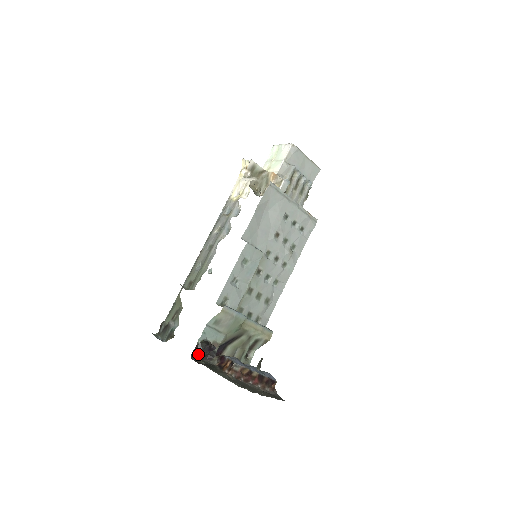
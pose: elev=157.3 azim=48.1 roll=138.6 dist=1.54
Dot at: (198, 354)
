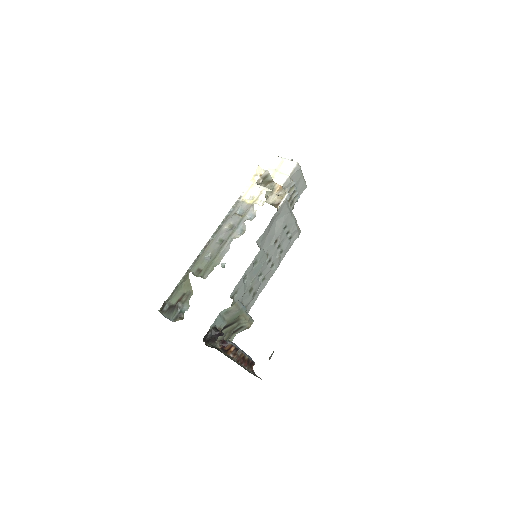
Dot at: (208, 338)
